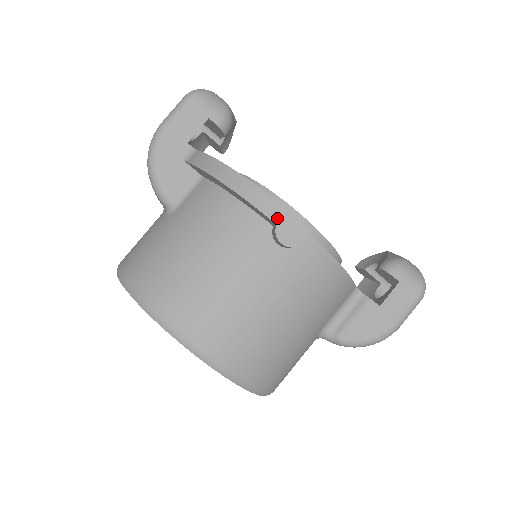
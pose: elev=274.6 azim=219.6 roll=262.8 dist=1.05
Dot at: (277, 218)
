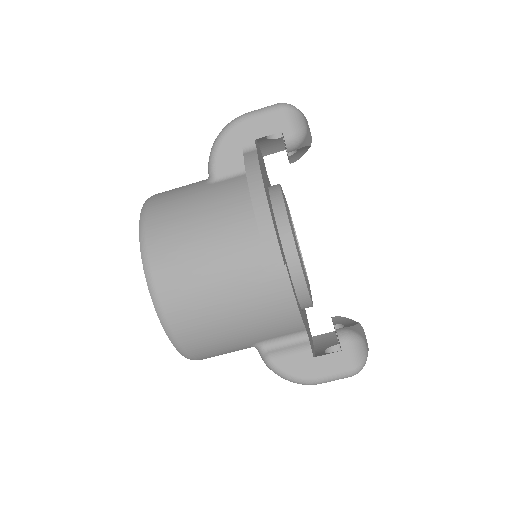
Dot at: (265, 238)
